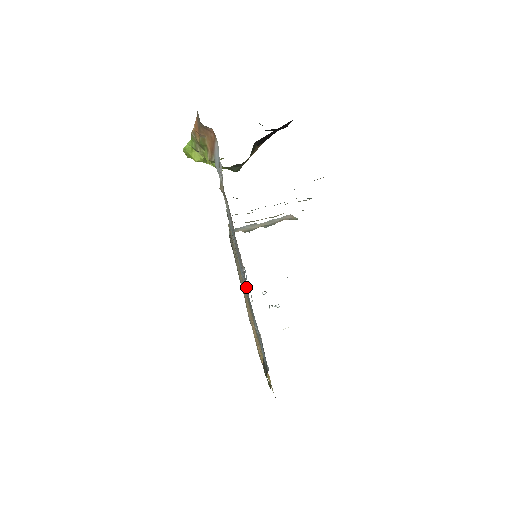
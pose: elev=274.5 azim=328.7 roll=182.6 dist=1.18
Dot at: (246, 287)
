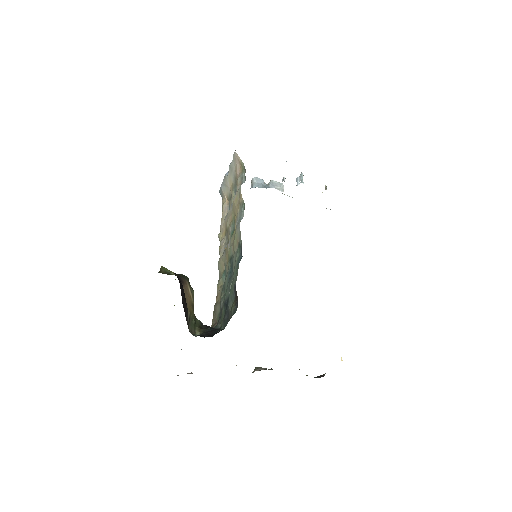
Dot at: occluded
